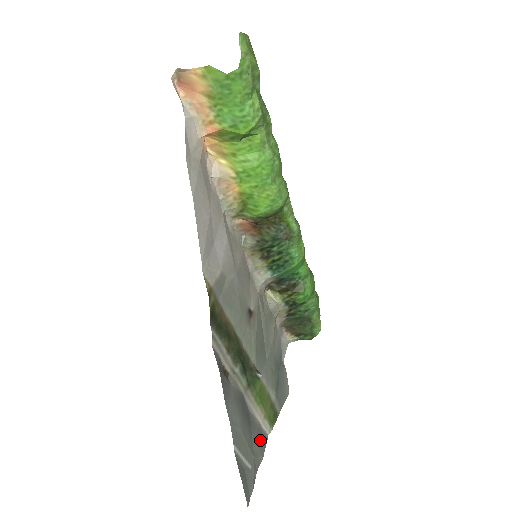
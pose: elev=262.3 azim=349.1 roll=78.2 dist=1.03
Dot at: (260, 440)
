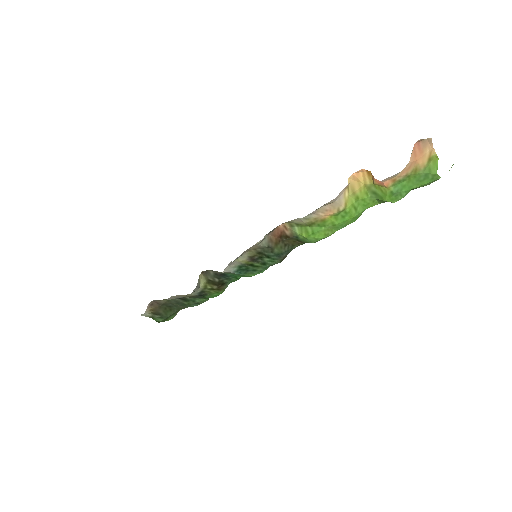
Dot at: occluded
